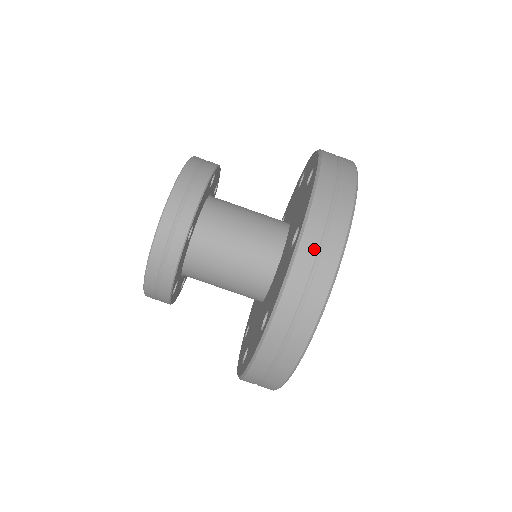
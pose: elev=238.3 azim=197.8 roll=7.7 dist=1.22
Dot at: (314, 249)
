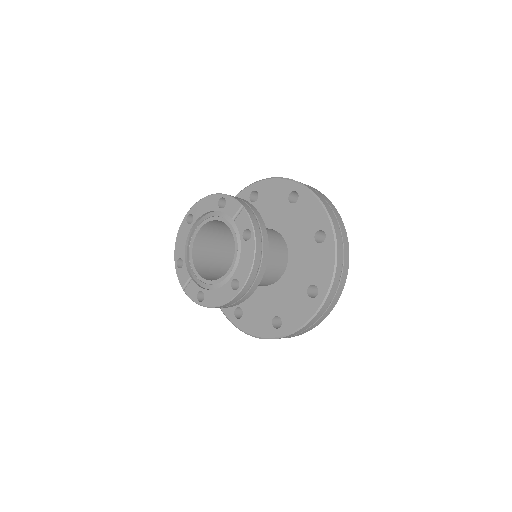
Dot at: (326, 308)
